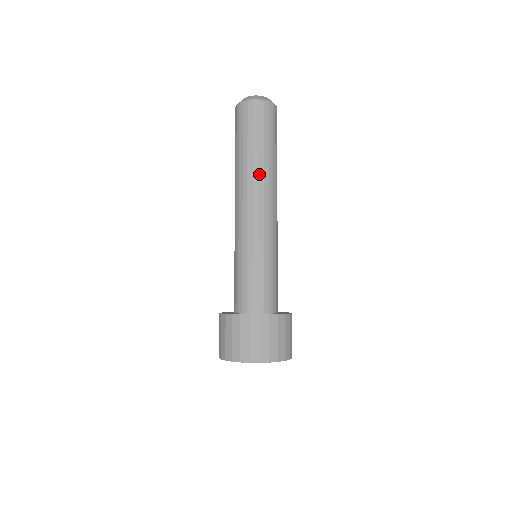
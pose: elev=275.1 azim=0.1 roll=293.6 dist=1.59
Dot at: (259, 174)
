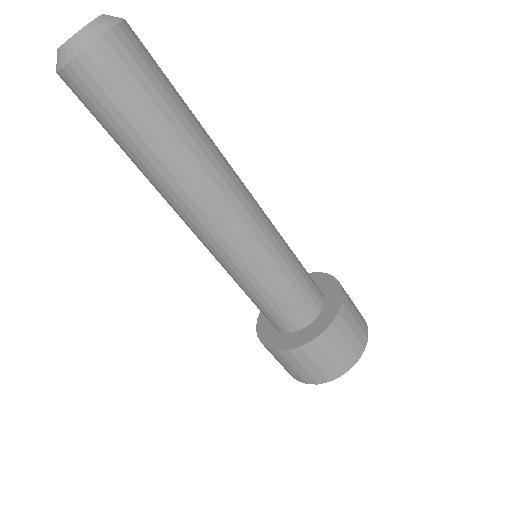
Dot at: (159, 189)
